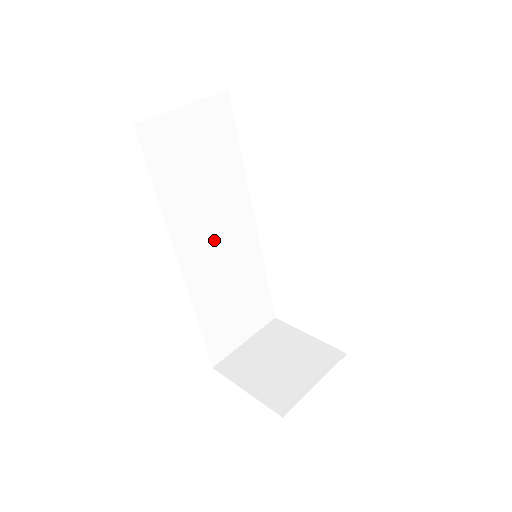
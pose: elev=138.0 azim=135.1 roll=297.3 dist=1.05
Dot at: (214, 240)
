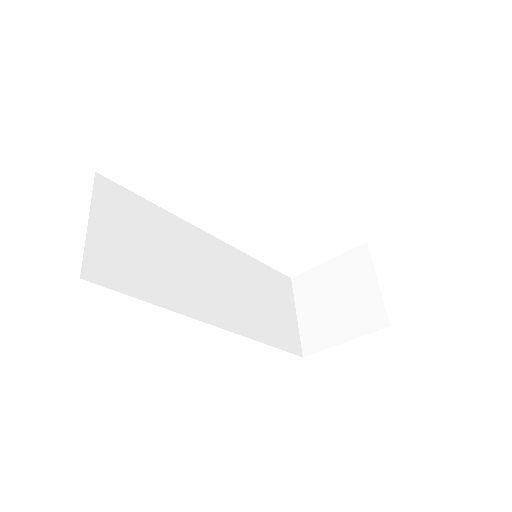
Dot at: (211, 282)
